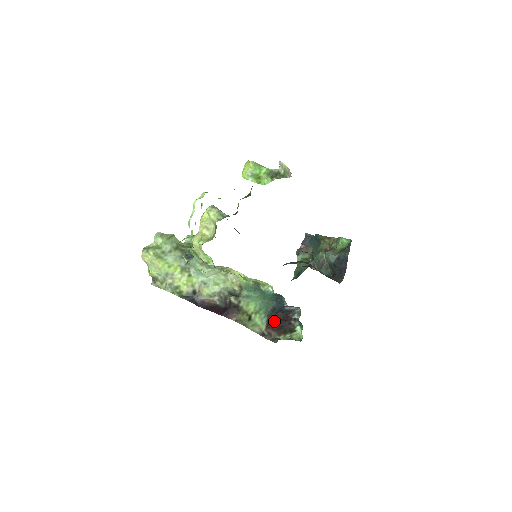
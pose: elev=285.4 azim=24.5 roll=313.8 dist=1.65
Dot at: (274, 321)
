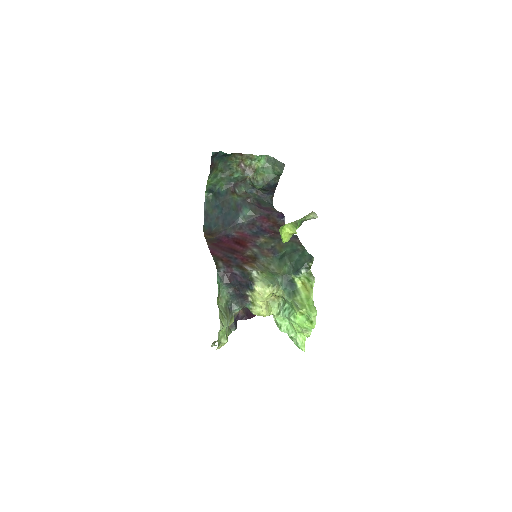
Dot at: occluded
